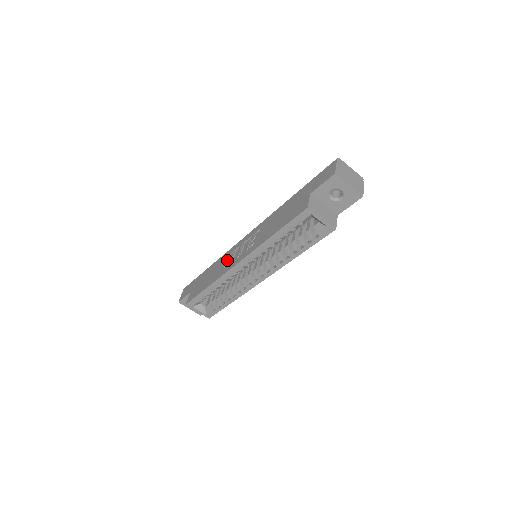
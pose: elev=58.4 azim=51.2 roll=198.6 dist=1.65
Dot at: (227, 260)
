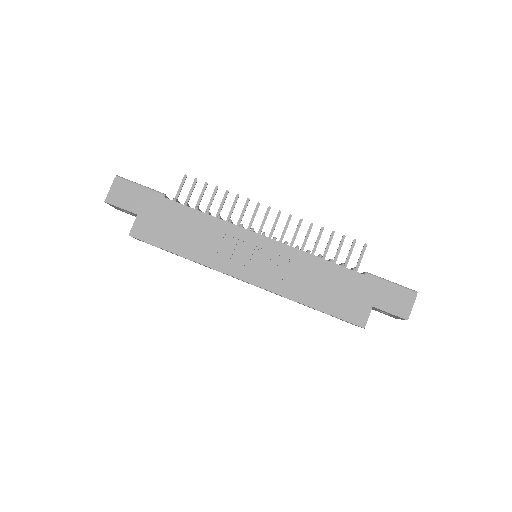
Dot at: (224, 245)
